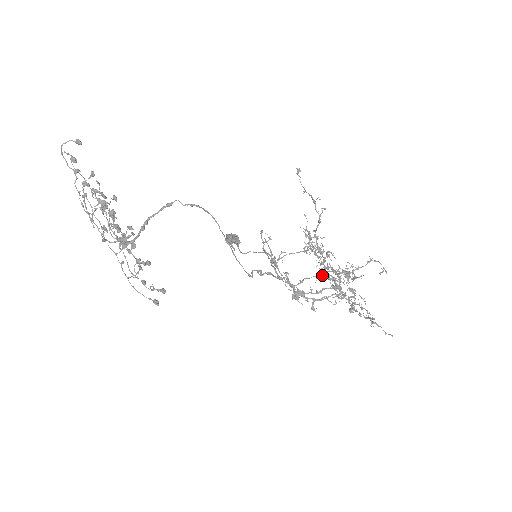
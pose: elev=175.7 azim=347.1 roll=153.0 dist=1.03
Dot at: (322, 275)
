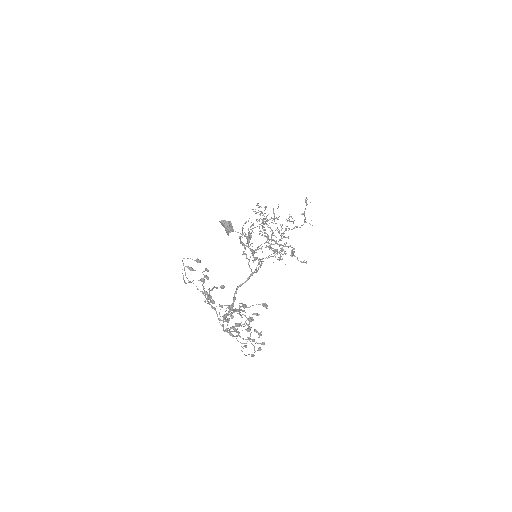
Dot at: (273, 244)
